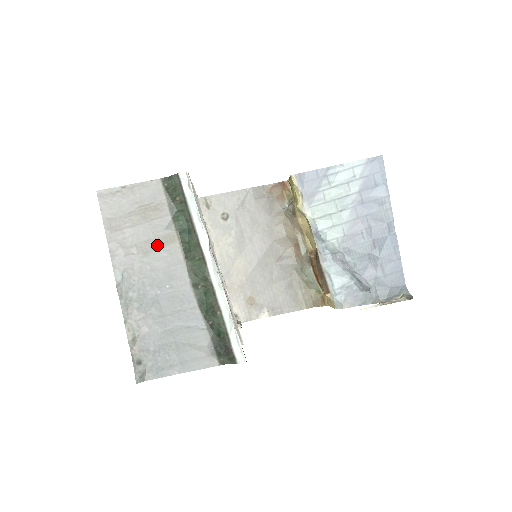
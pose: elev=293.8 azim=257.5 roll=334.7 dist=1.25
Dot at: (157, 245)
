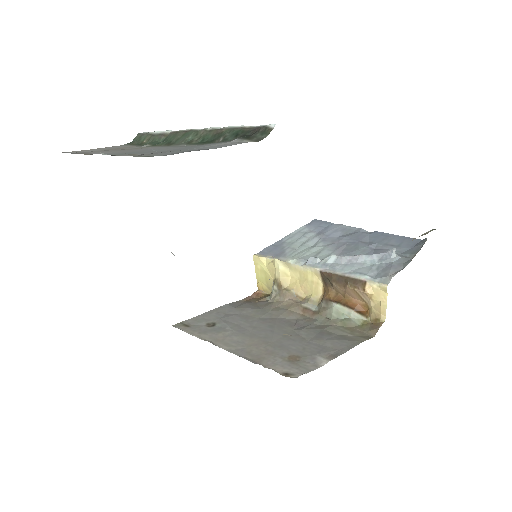
Dot at: occluded
